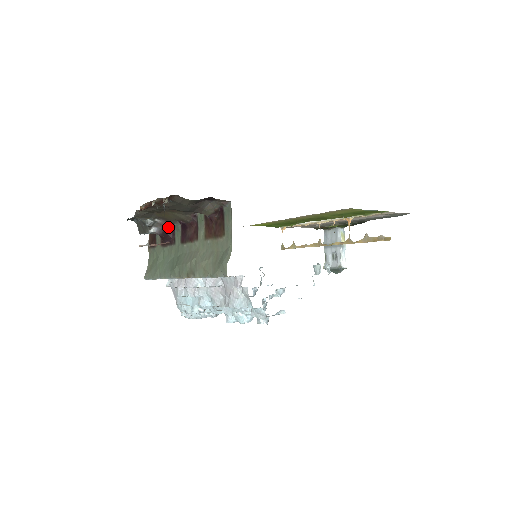
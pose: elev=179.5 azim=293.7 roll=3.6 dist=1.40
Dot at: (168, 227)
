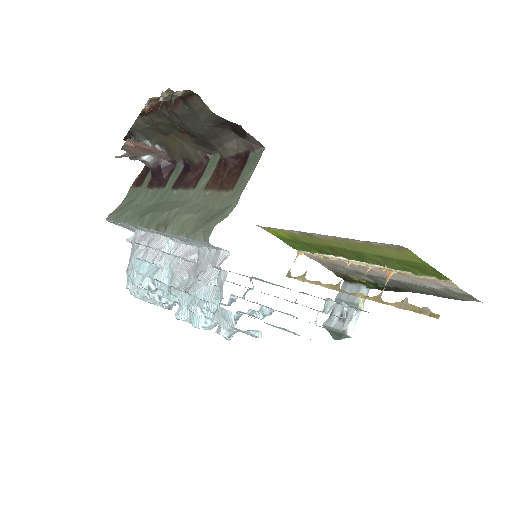
Dot at: (167, 163)
